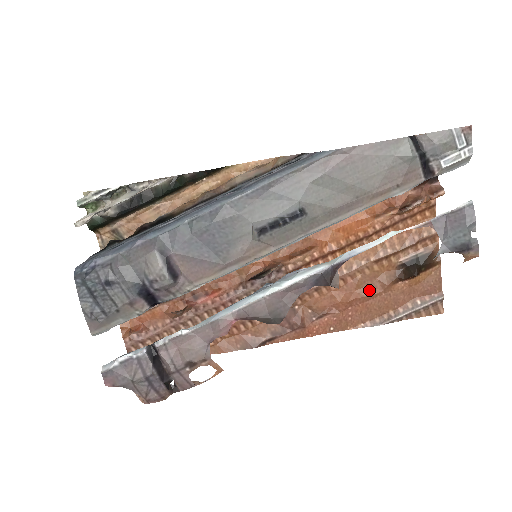
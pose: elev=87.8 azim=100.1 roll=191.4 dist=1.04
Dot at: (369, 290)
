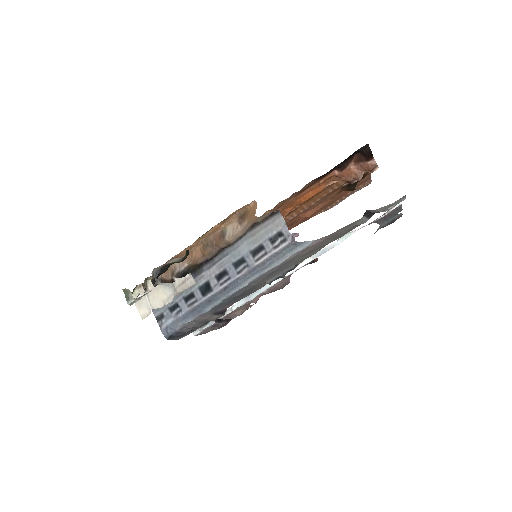
Dot at: (323, 204)
